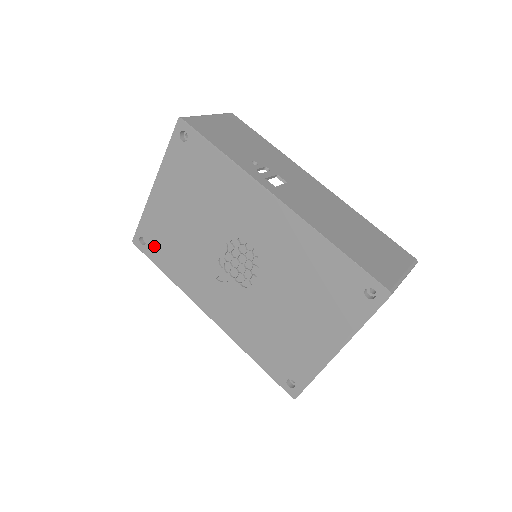
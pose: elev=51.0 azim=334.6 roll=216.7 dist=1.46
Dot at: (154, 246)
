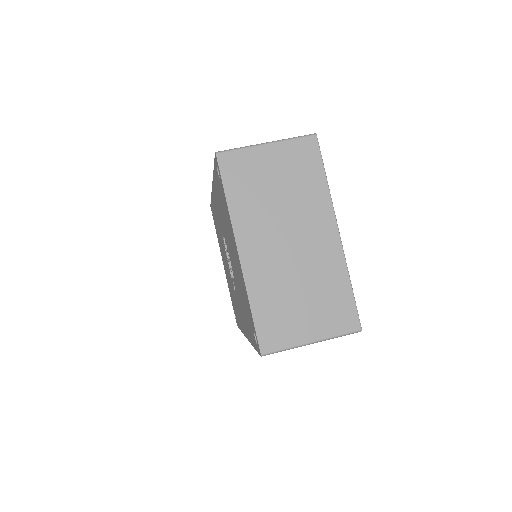
Dot at: (235, 313)
